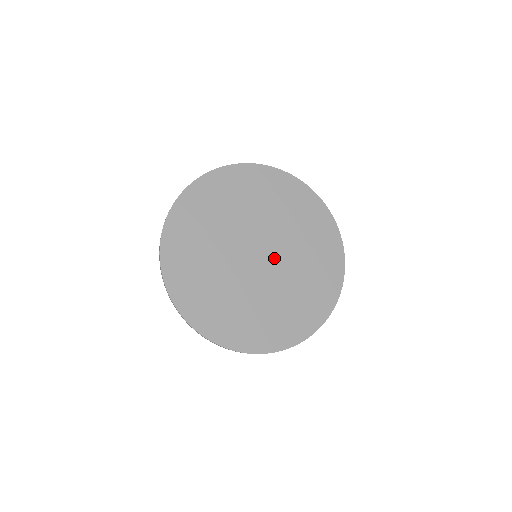
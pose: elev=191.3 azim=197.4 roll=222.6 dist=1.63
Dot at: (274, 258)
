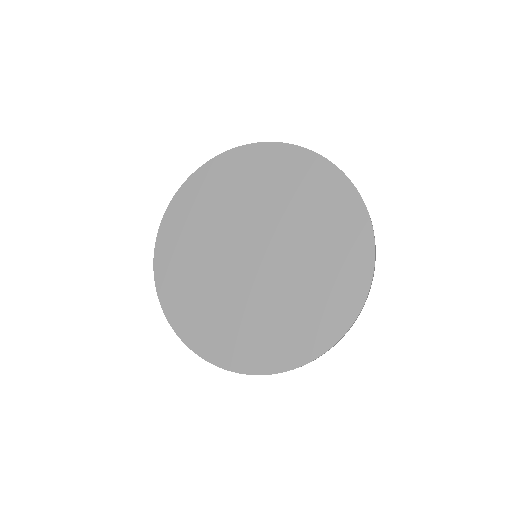
Dot at: (272, 245)
